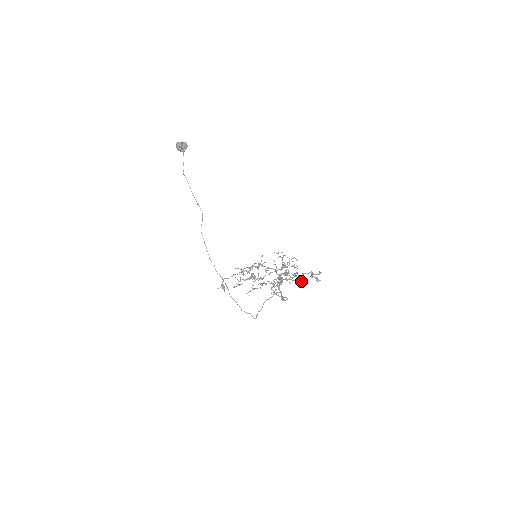
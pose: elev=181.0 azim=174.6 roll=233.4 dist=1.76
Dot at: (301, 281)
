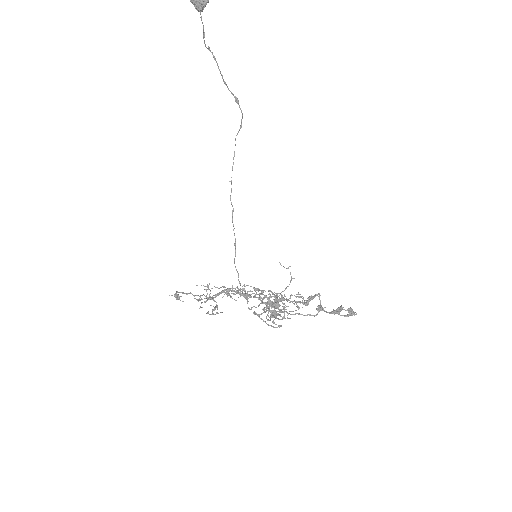
Dot at: (311, 315)
